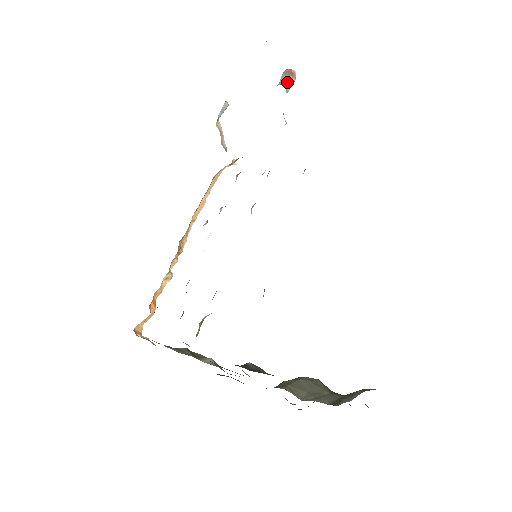
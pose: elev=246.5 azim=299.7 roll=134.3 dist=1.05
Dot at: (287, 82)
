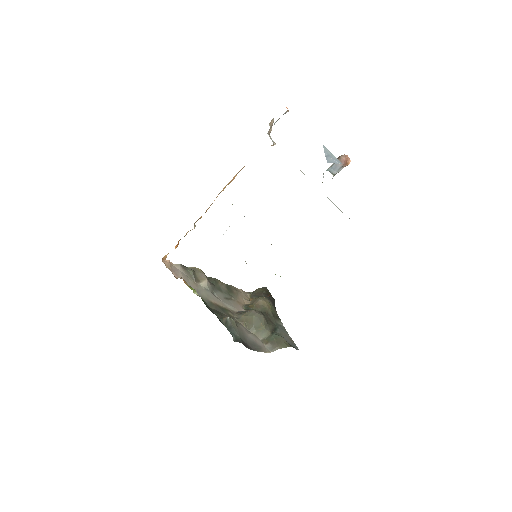
Dot at: (337, 172)
